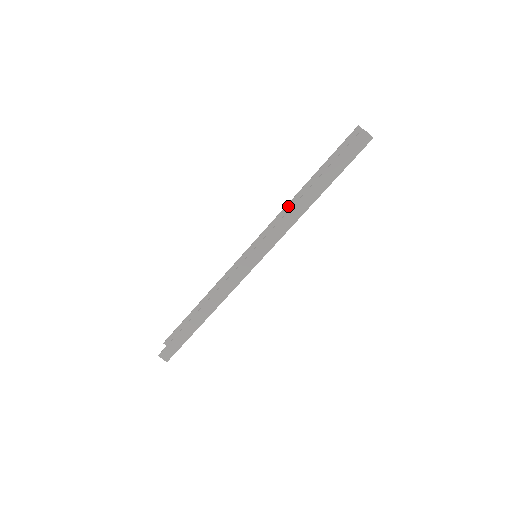
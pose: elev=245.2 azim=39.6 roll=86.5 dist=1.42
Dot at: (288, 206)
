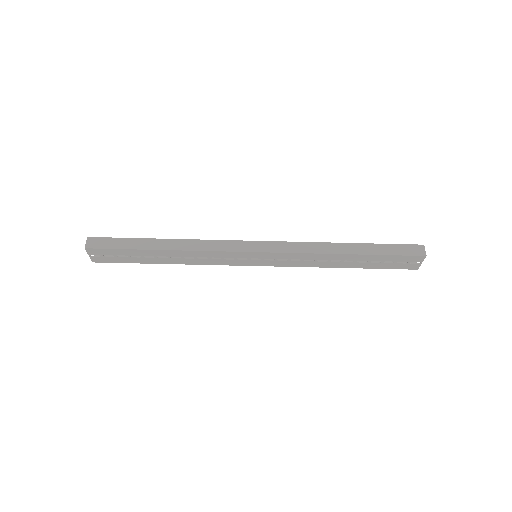
Dot at: occluded
